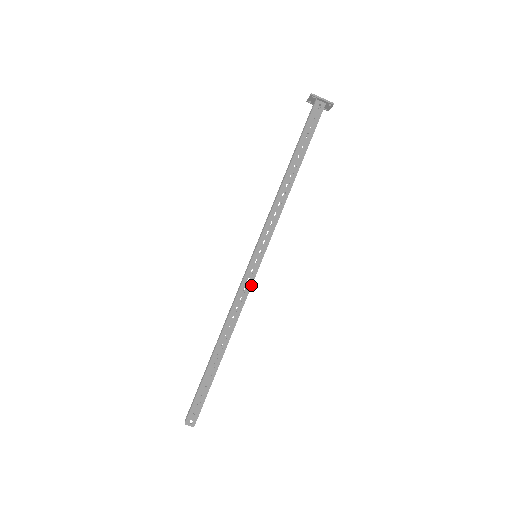
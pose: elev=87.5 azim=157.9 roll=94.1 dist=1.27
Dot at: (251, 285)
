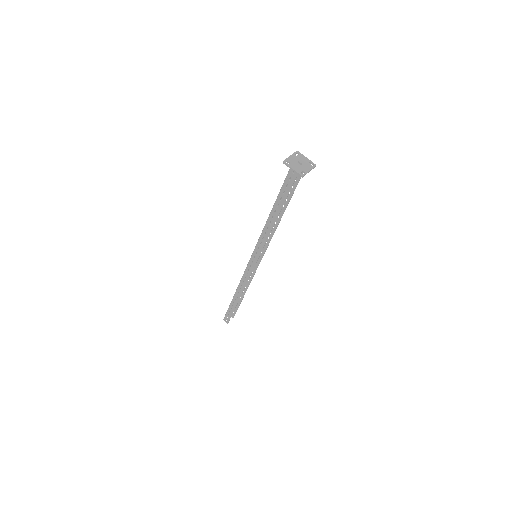
Dot at: occluded
